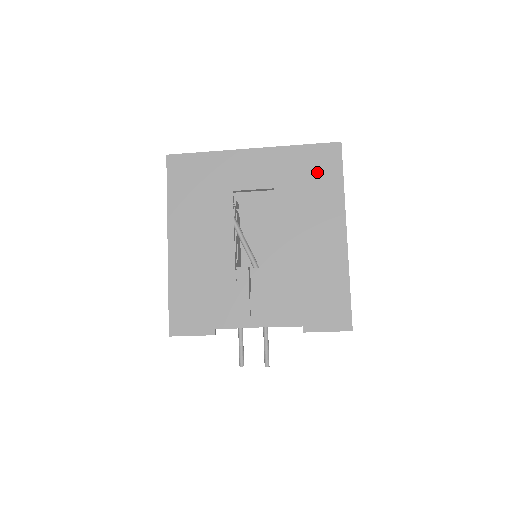
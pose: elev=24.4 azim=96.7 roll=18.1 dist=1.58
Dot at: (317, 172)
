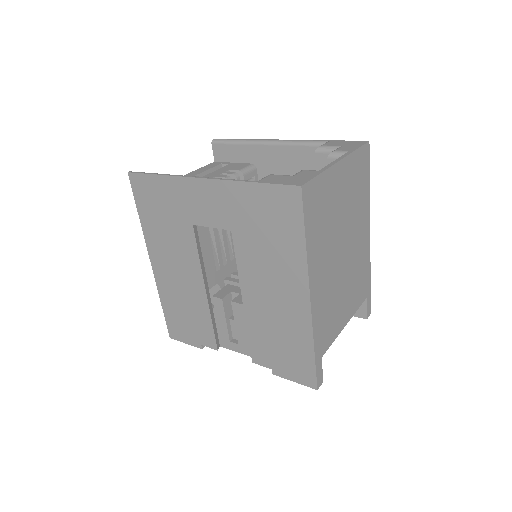
Dot at: (274, 221)
